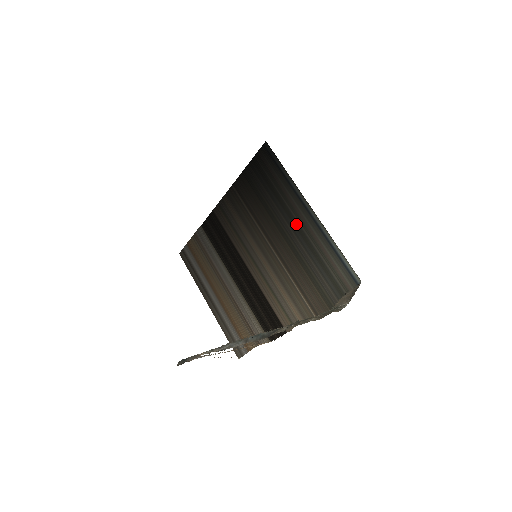
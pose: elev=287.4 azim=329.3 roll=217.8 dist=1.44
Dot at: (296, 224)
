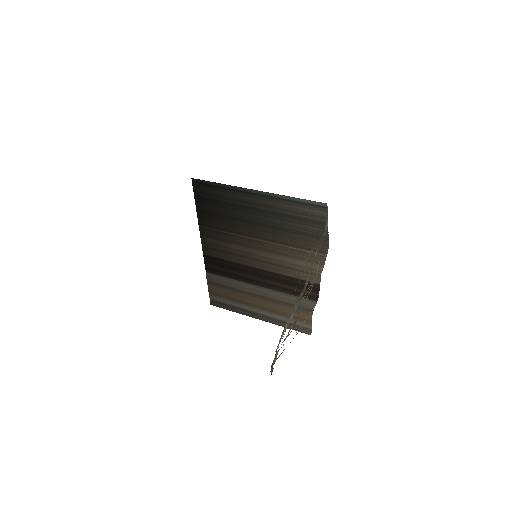
Dot at: (257, 210)
